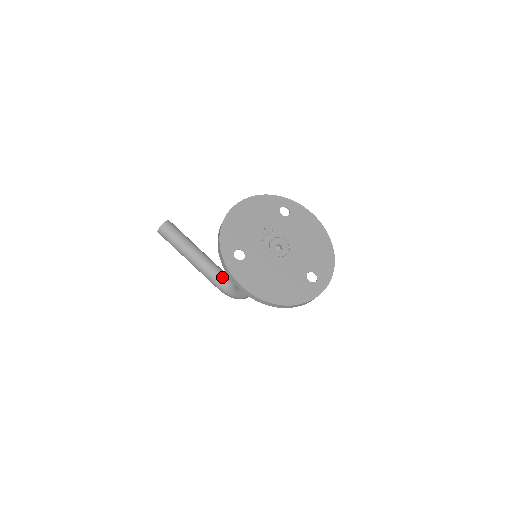
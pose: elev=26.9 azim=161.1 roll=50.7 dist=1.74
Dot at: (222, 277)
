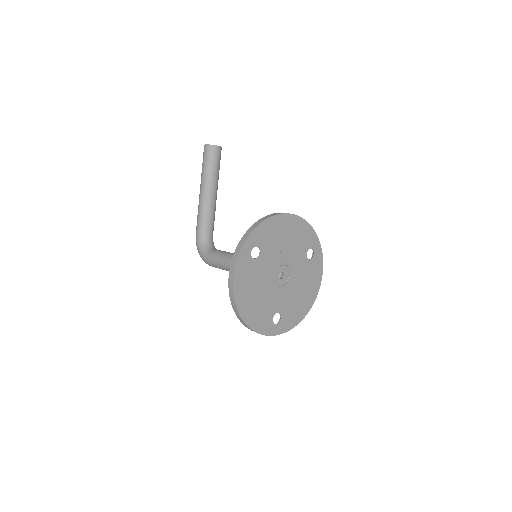
Dot at: (209, 230)
